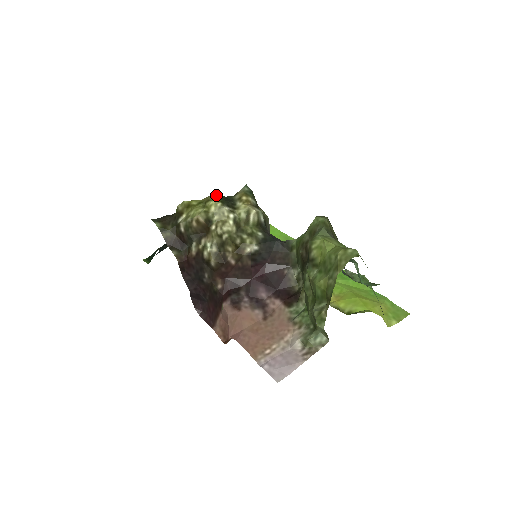
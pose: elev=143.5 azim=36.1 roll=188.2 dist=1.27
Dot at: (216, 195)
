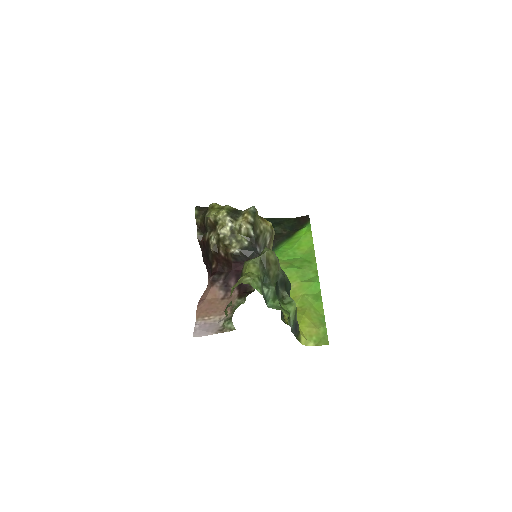
Dot at: (229, 207)
